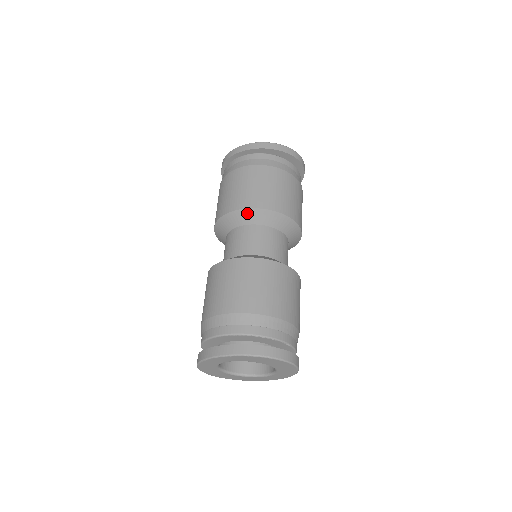
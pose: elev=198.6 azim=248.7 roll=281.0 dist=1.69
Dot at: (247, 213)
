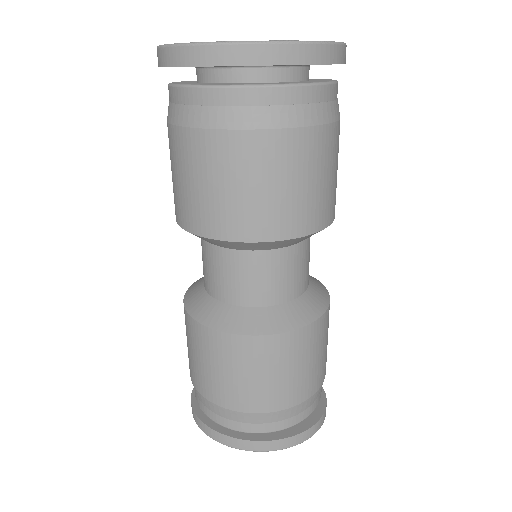
Dot at: (270, 244)
